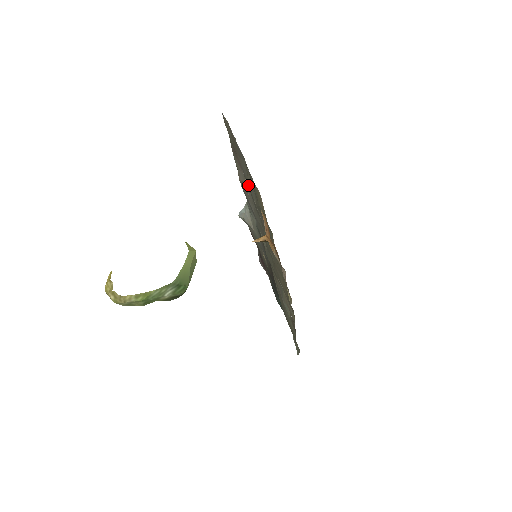
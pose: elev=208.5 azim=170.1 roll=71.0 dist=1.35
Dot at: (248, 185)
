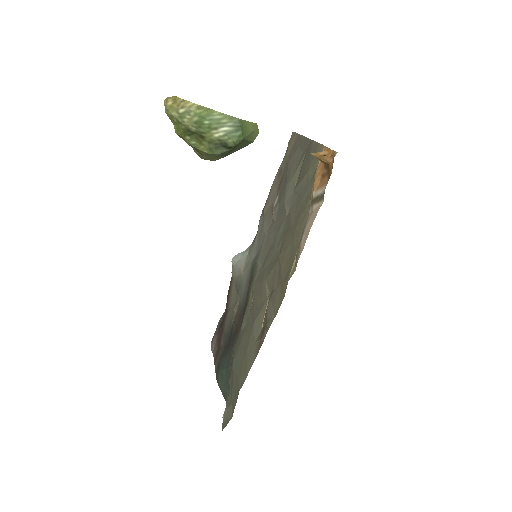
Dot at: (288, 183)
